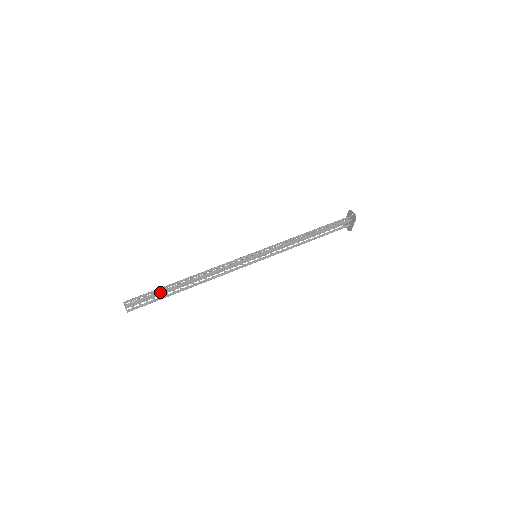
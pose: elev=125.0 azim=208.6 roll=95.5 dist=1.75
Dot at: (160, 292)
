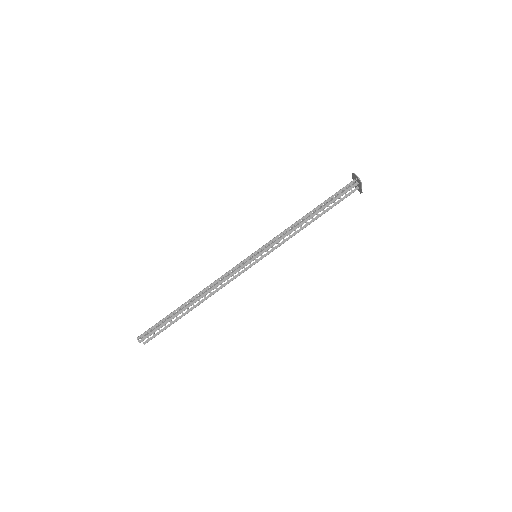
Dot at: (167, 321)
